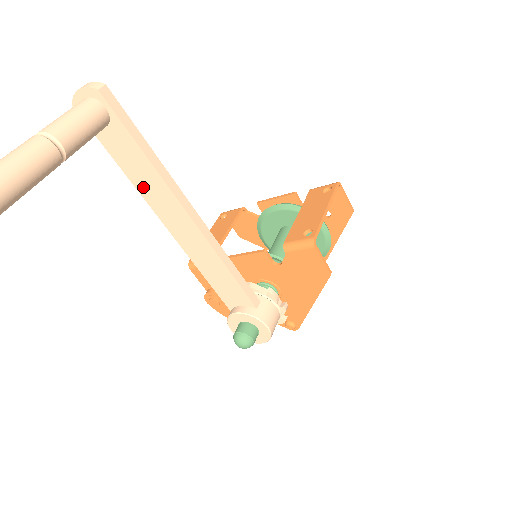
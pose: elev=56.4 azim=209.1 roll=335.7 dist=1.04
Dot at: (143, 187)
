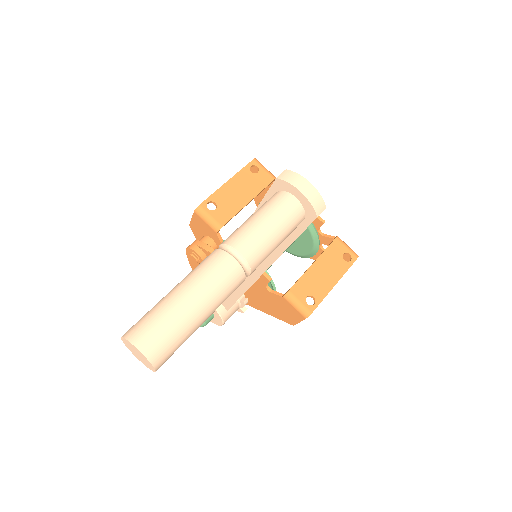
Dot at: occluded
